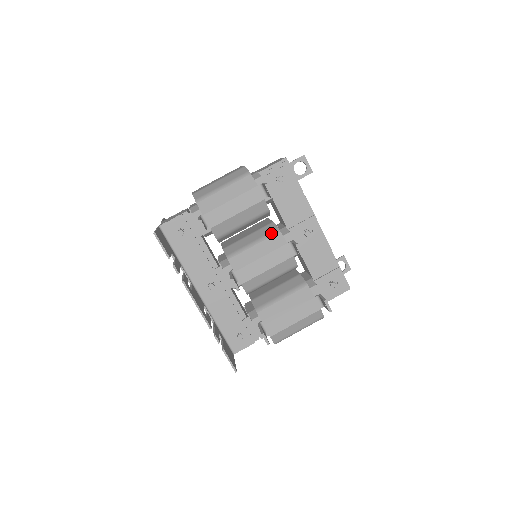
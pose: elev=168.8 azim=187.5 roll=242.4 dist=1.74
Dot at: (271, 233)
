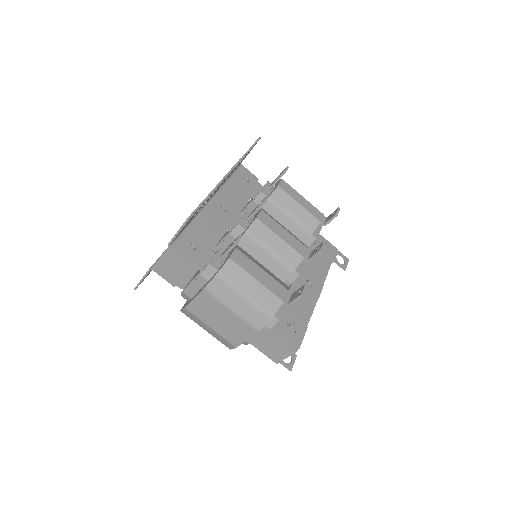
Dot at: occluded
